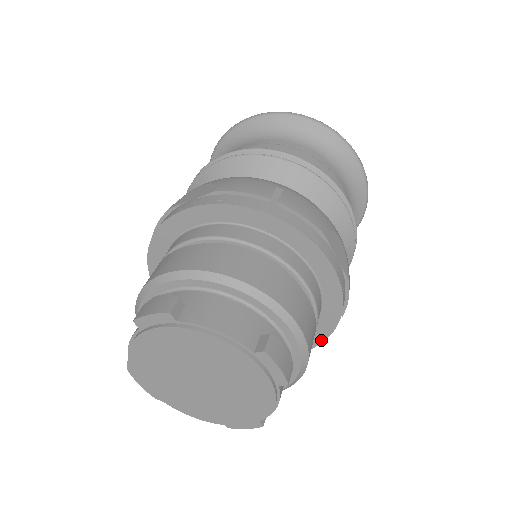
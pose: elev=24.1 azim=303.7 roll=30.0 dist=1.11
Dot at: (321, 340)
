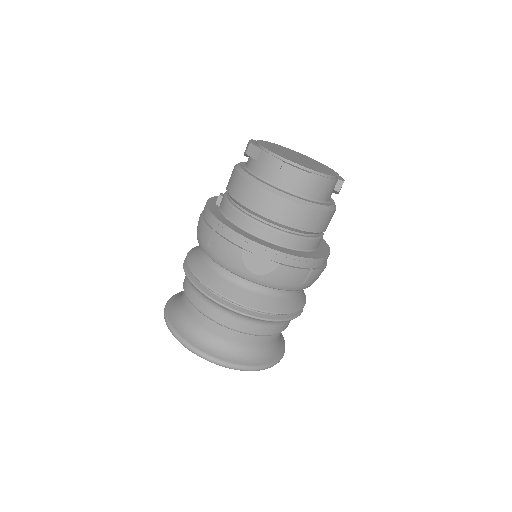
Dot at: (300, 256)
